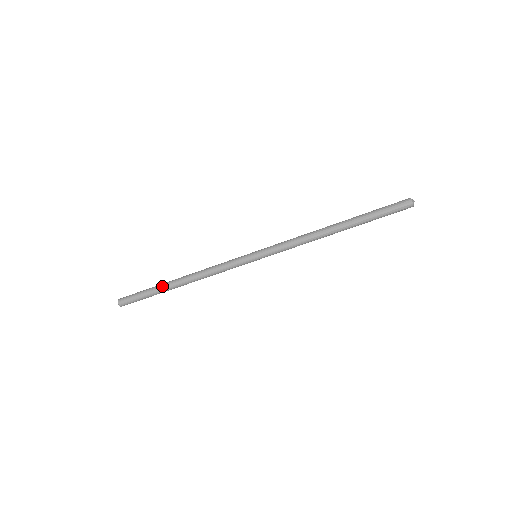
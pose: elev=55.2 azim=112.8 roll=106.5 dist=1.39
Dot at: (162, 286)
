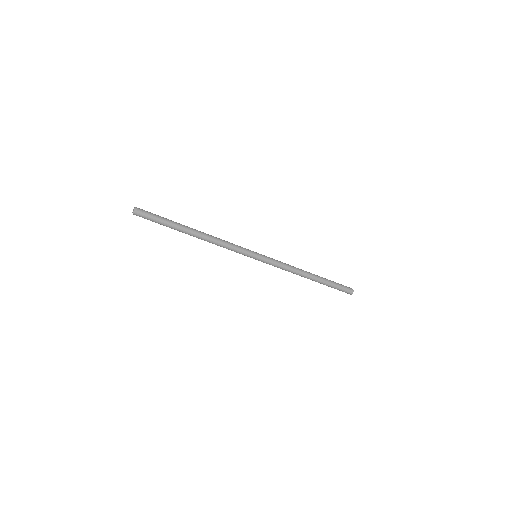
Dot at: (179, 229)
